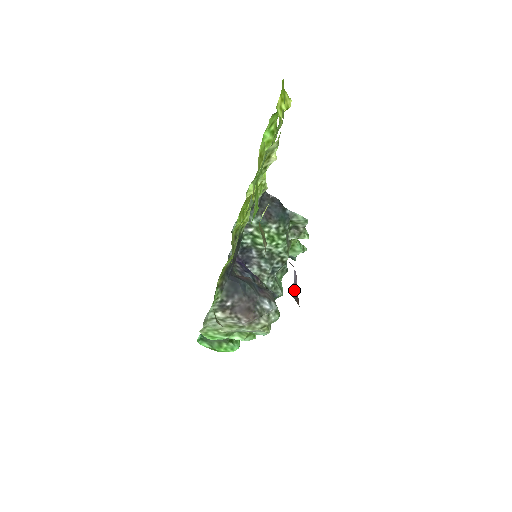
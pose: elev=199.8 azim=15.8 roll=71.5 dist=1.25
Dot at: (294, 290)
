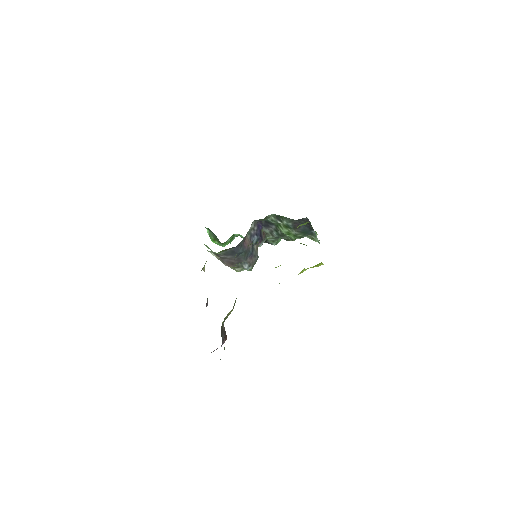
Dot at: (214, 350)
